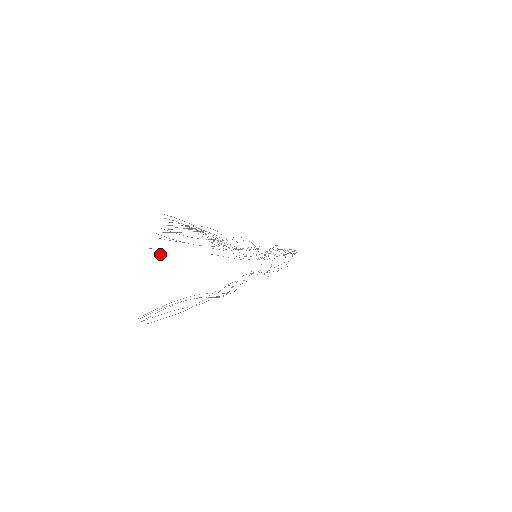
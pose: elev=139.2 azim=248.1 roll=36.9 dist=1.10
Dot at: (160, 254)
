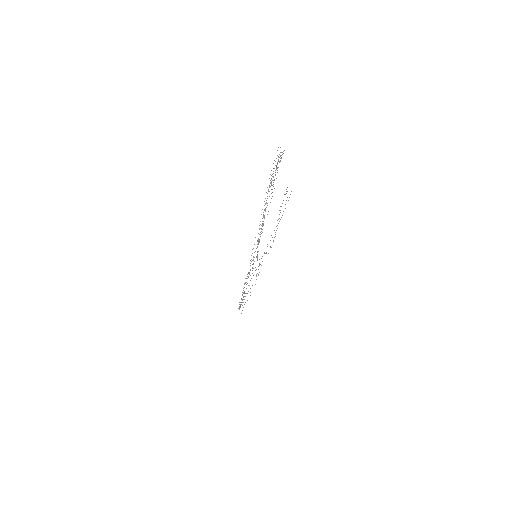
Dot at: occluded
